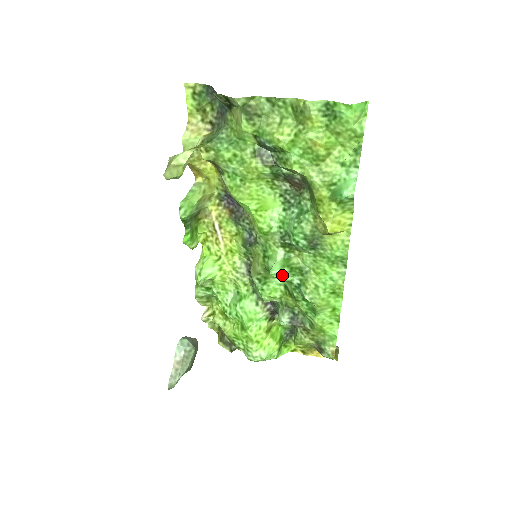
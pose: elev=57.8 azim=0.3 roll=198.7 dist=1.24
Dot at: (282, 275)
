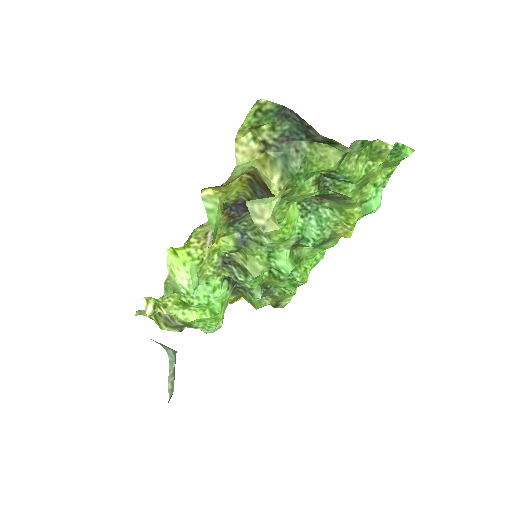
Dot at: occluded
